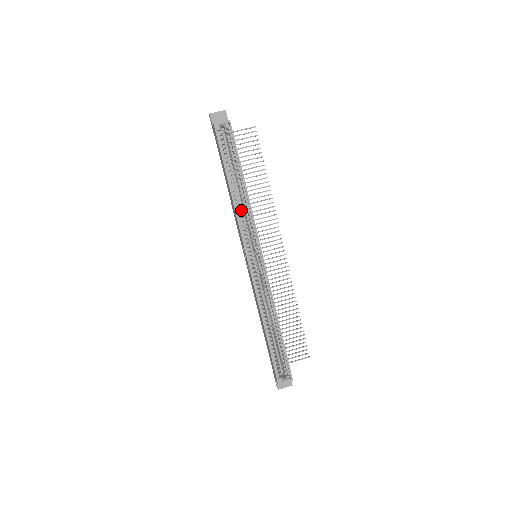
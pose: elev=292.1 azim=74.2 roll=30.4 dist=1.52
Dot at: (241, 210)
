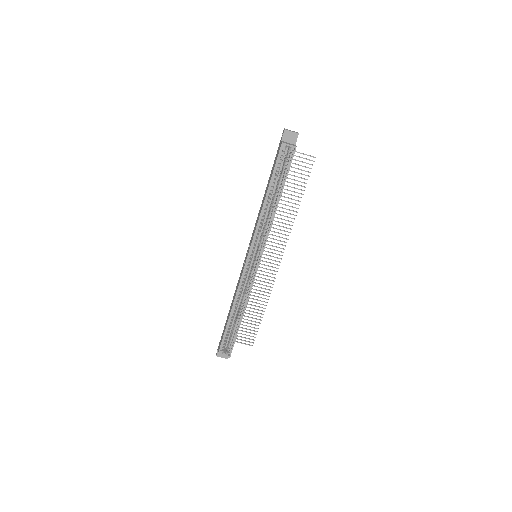
Dot at: (265, 216)
